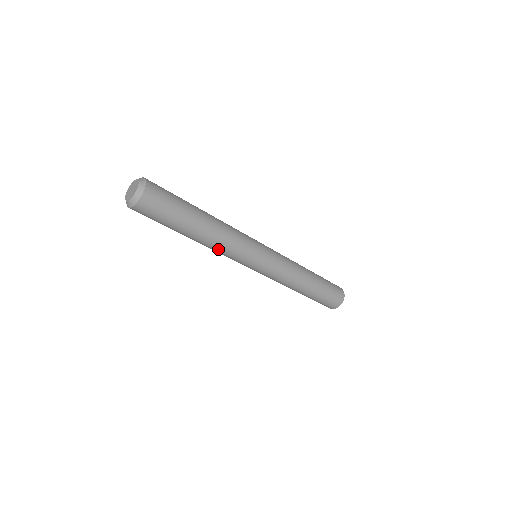
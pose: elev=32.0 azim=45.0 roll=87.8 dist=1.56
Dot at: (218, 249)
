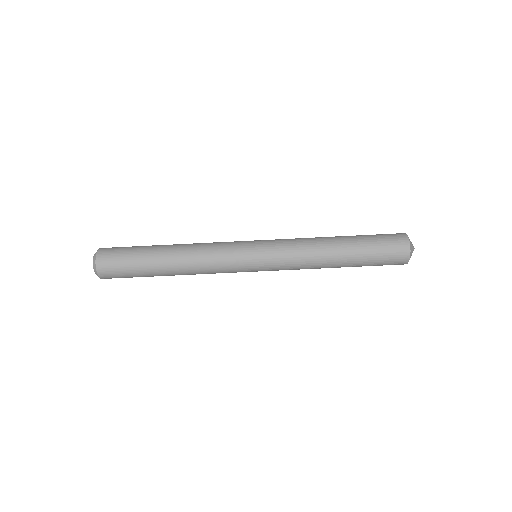
Dot at: (201, 273)
